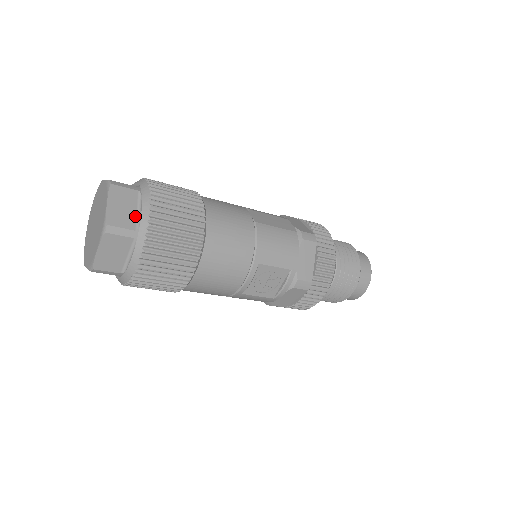
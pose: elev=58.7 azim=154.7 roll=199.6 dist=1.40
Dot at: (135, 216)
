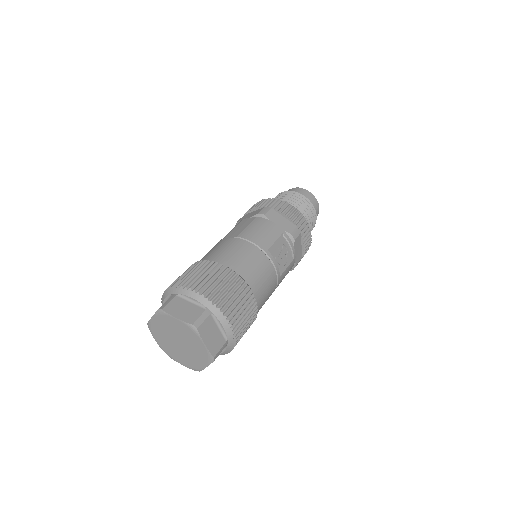
Dot at: (194, 305)
